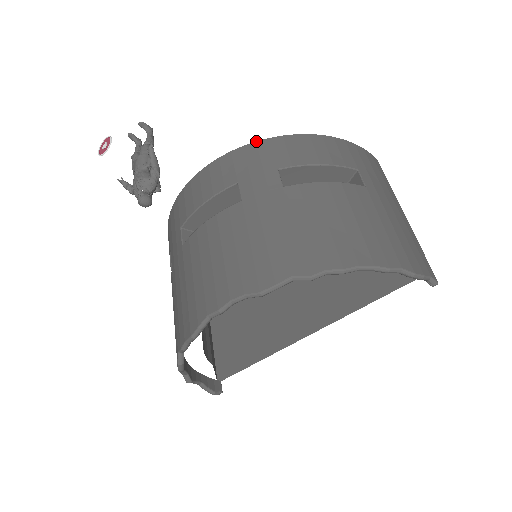
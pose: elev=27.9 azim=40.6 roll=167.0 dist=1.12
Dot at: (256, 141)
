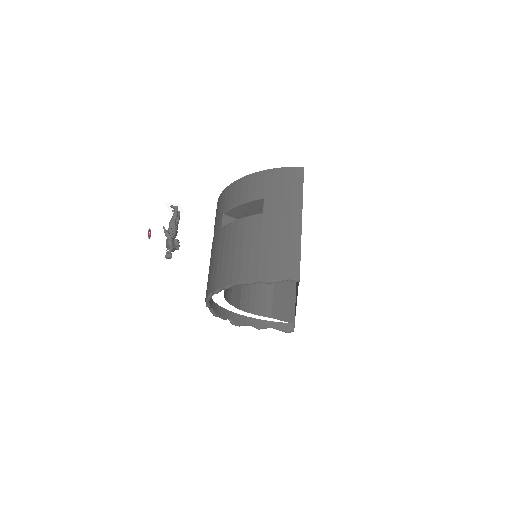
Dot at: (222, 191)
